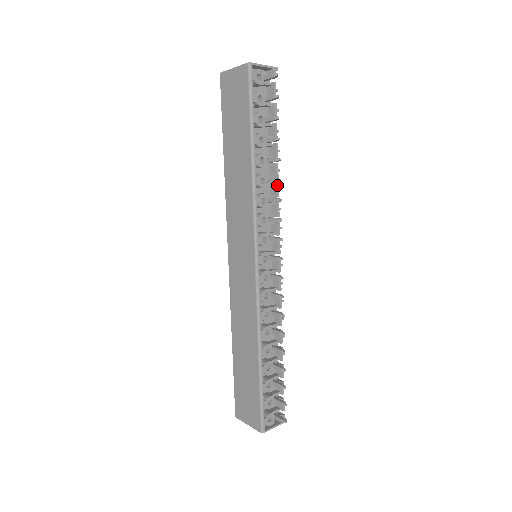
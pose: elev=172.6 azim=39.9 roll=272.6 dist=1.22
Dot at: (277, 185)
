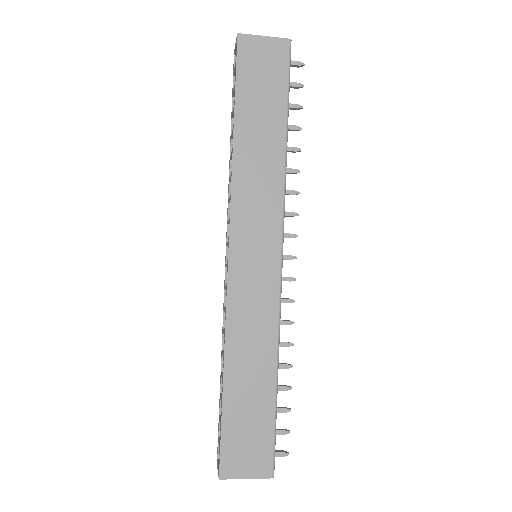
Dot at: occluded
